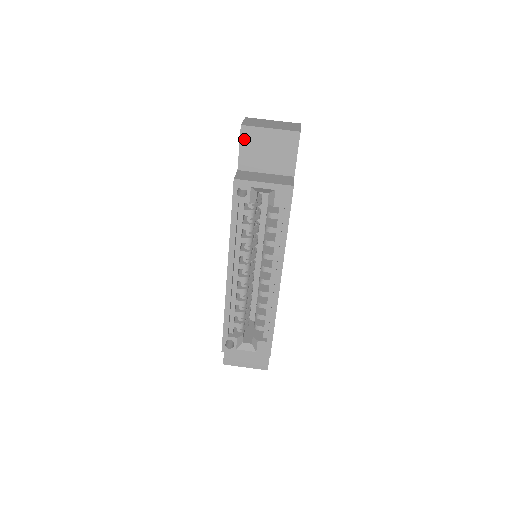
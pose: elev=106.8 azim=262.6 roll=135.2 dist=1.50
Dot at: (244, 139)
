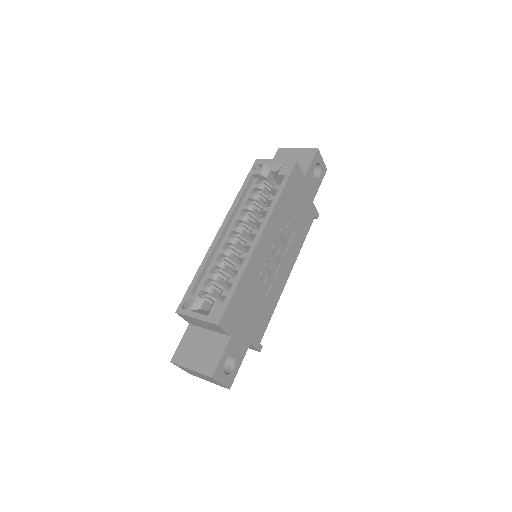
Dot at: (277, 156)
